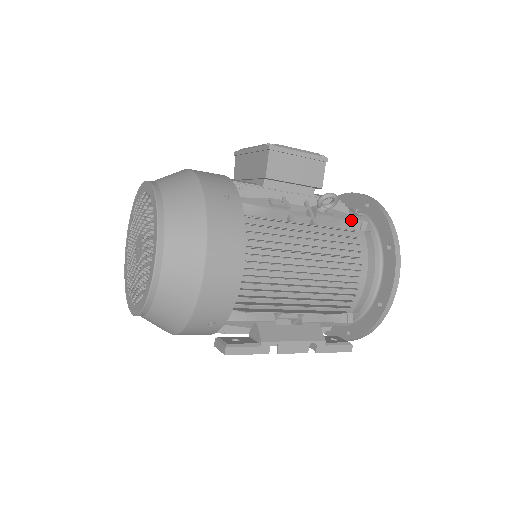
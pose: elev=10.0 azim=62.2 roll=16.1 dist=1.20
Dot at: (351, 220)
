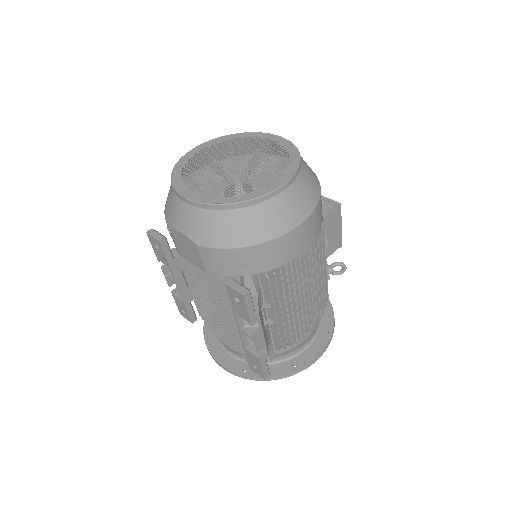
Dot at: occluded
